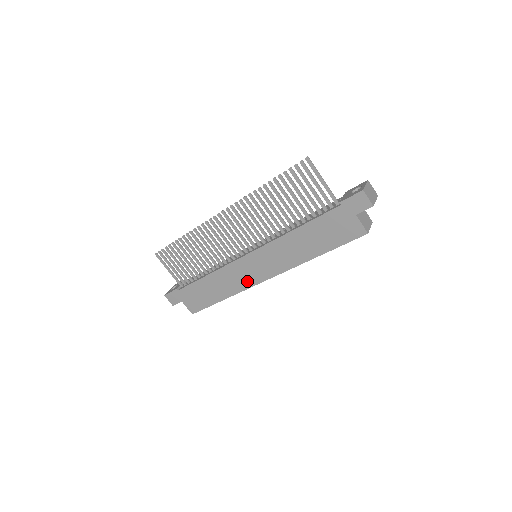
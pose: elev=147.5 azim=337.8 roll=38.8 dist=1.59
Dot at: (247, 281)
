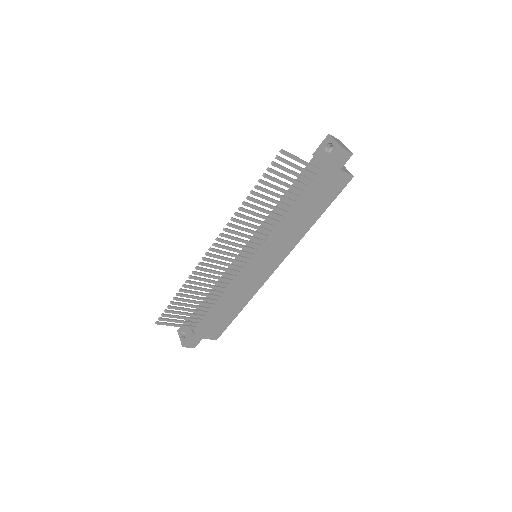
Dot at: (260, 280)
